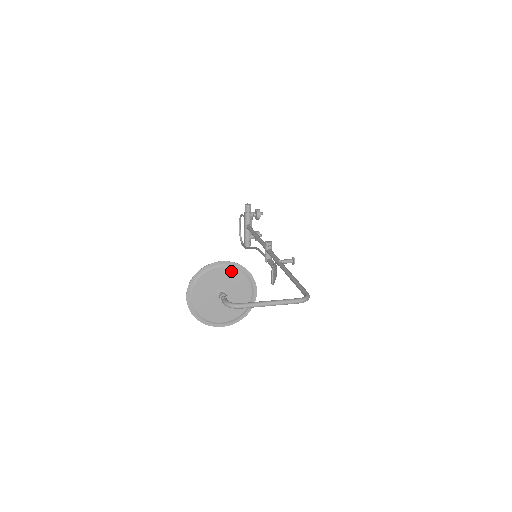
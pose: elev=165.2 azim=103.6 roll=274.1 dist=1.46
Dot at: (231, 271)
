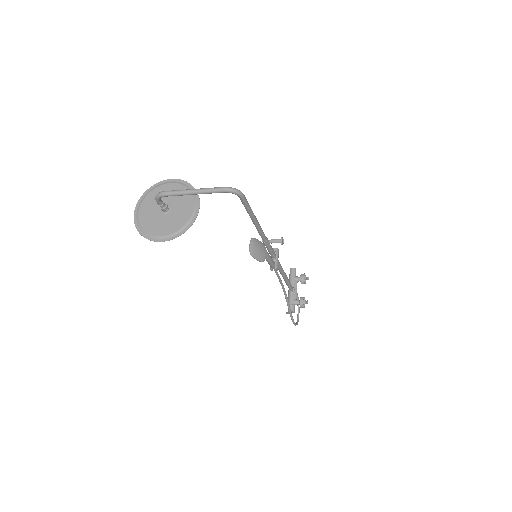
Dot at: (178, 187)
